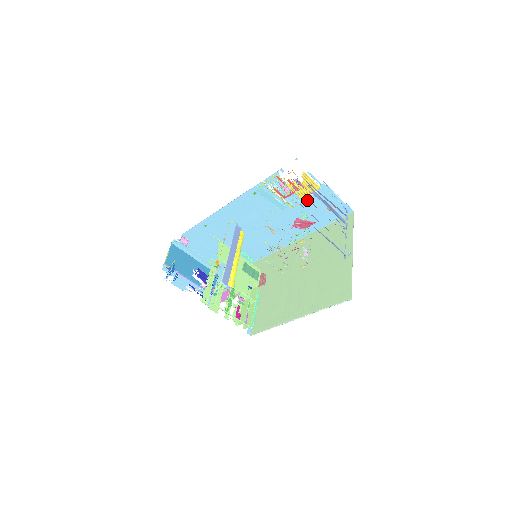
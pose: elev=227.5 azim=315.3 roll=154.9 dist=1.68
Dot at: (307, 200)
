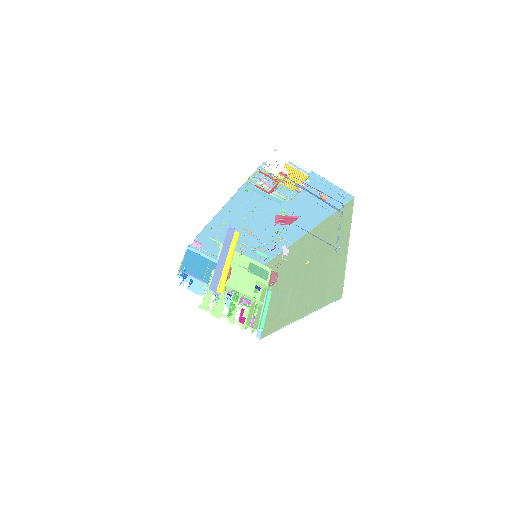
Dot at: (301, 191)
